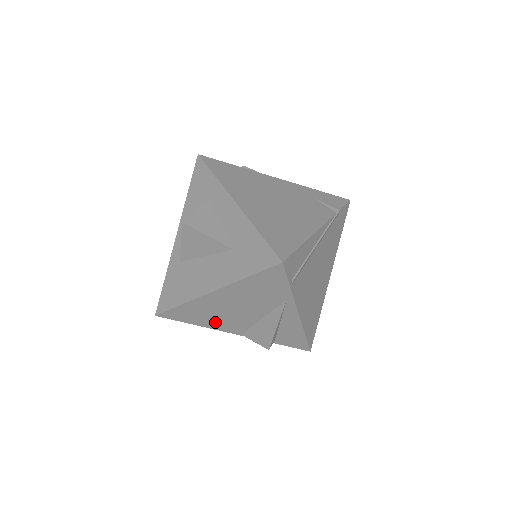
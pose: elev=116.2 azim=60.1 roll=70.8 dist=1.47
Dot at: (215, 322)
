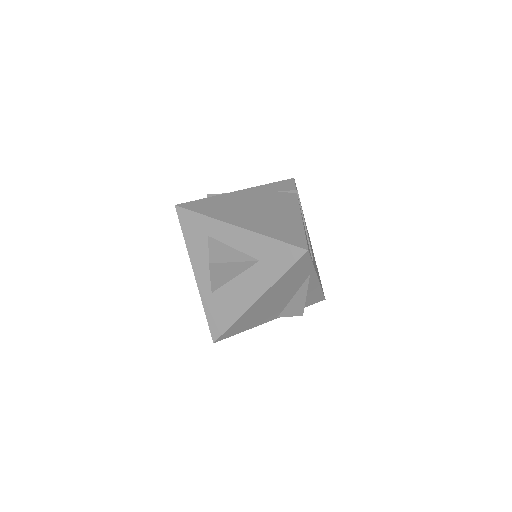
Dot at: (259, 320)
